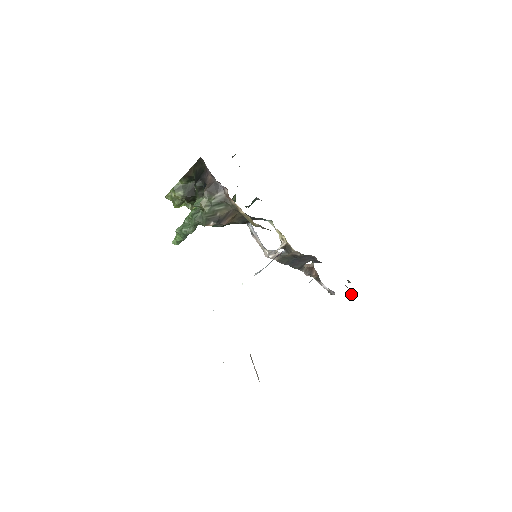
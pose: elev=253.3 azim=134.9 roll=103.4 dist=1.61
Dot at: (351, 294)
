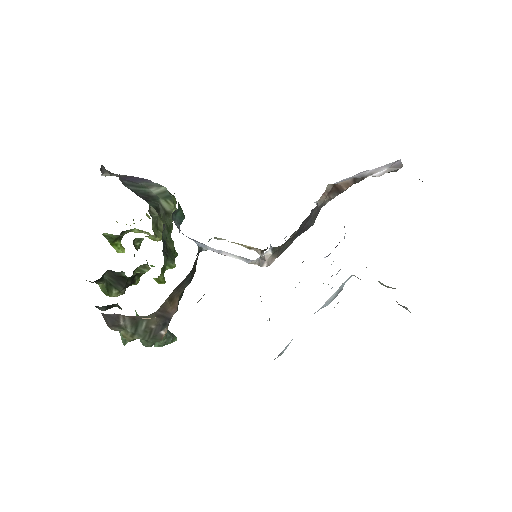
Dot at: occluded
